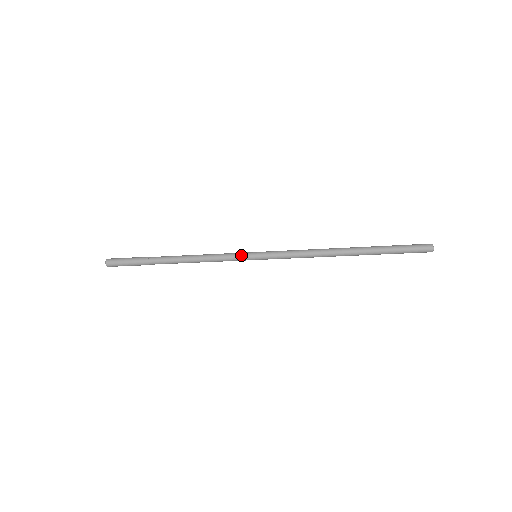
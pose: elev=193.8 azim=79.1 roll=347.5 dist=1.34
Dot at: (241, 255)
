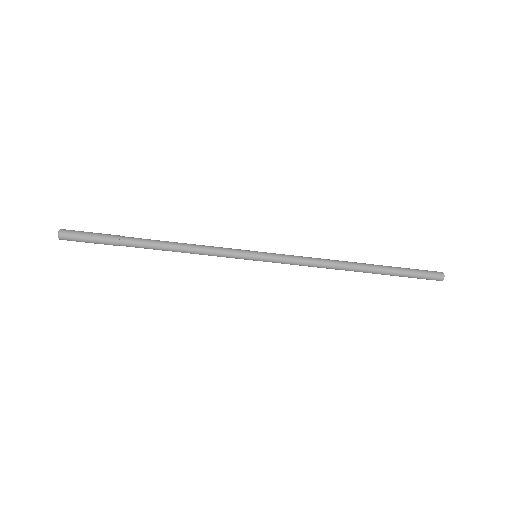
Dot at: (240, 249)
